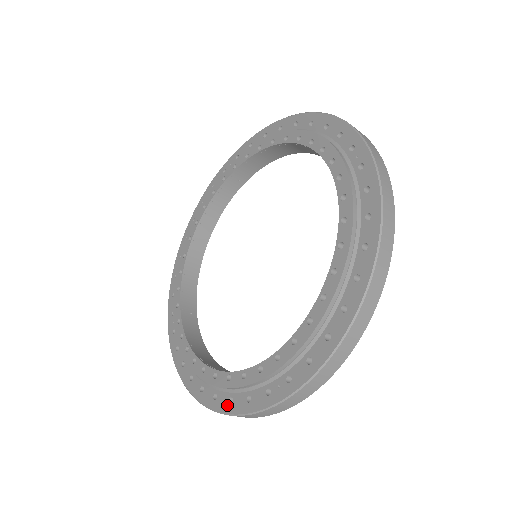
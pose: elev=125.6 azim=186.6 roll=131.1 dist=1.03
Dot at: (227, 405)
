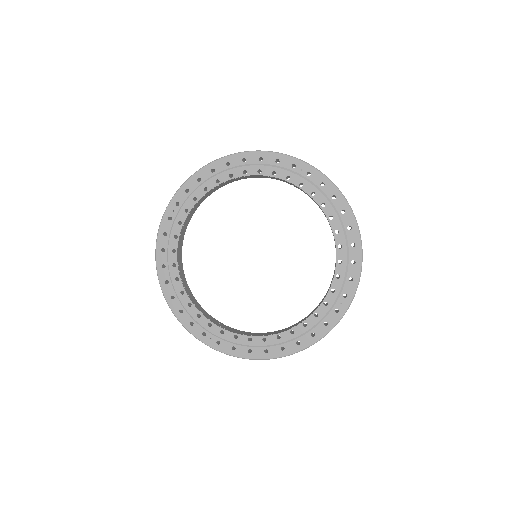
Dot at: (312, 339)
